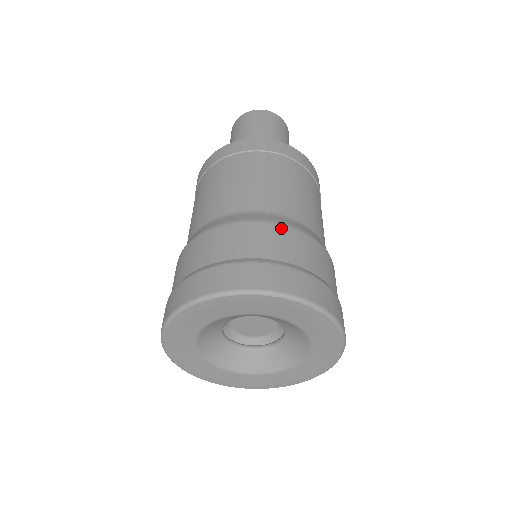
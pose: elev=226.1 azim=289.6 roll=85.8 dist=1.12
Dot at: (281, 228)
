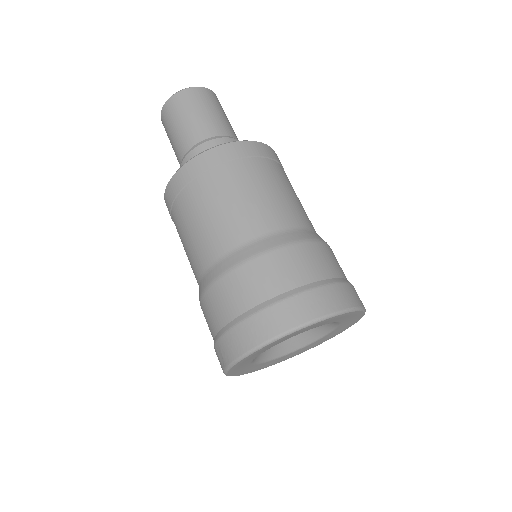
Dot at: (316, 245)
